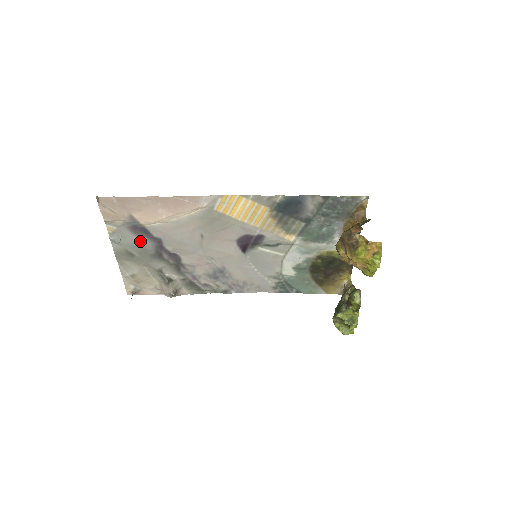
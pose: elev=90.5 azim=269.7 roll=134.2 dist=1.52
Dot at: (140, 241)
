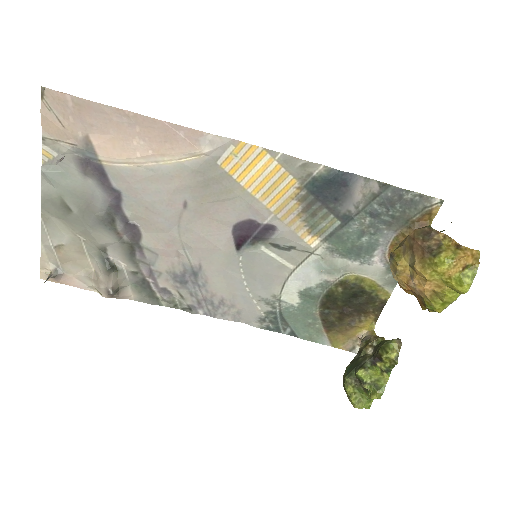
Dot at: (88, 188)
